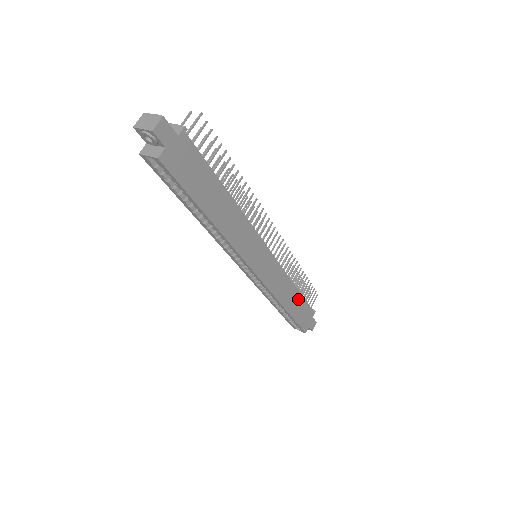
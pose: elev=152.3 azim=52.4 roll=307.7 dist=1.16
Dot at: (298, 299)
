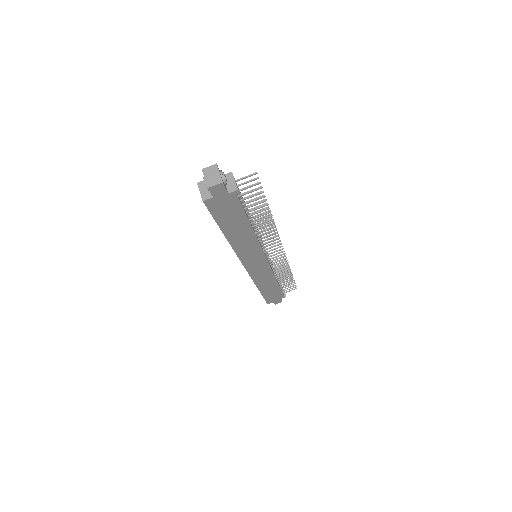
Dot at: (275, 287)
